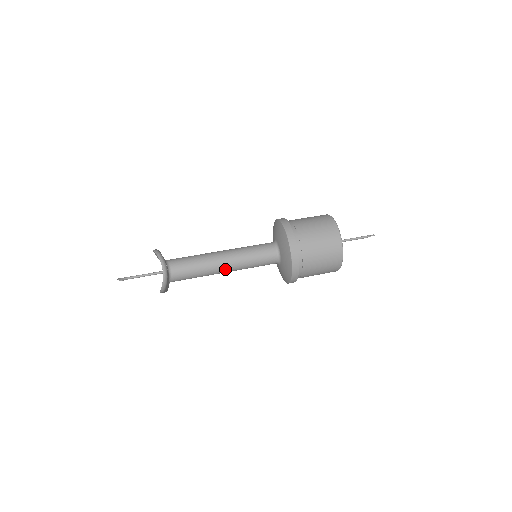
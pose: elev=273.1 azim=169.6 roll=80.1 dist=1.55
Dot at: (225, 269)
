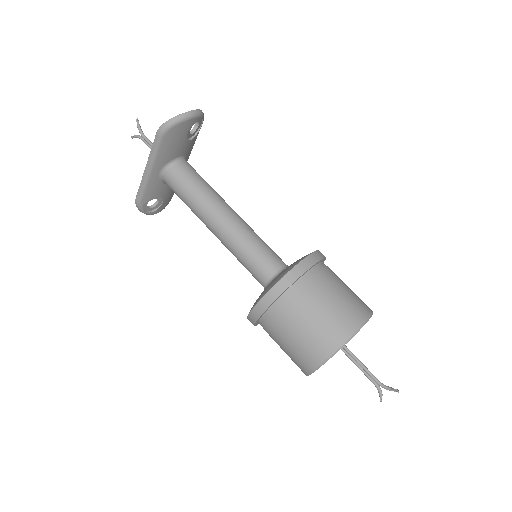
Dot at: (220, 219)
